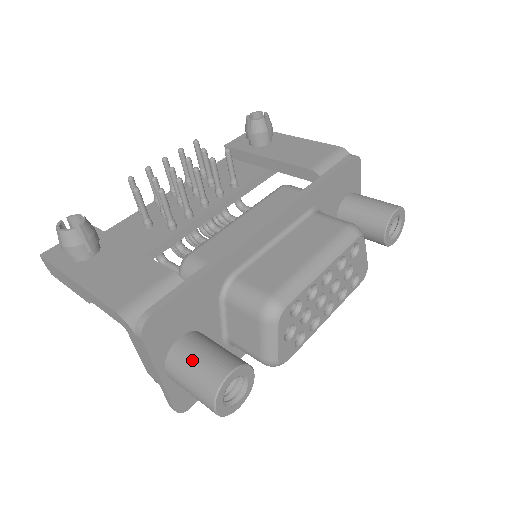
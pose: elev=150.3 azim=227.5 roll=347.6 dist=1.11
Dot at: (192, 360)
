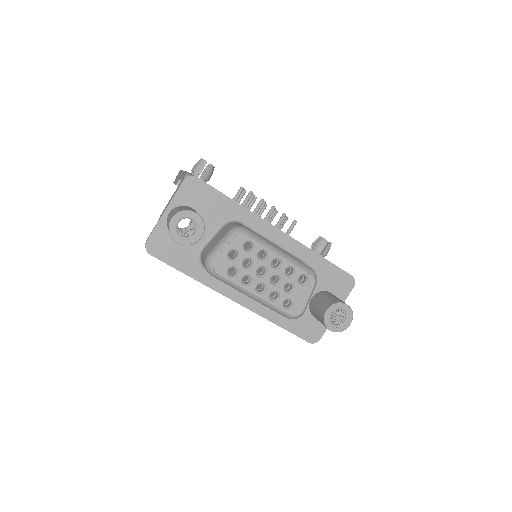
Dot at: (187, 207)
